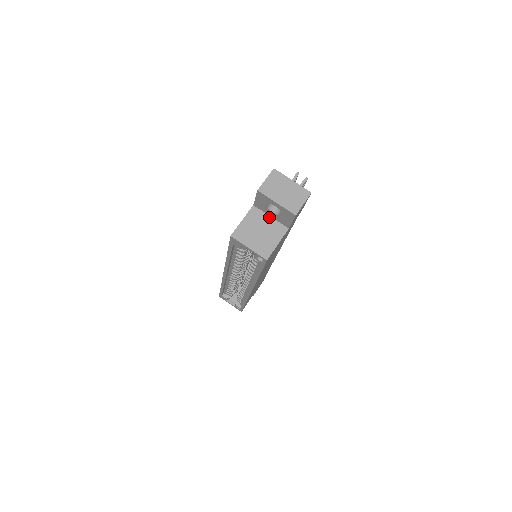
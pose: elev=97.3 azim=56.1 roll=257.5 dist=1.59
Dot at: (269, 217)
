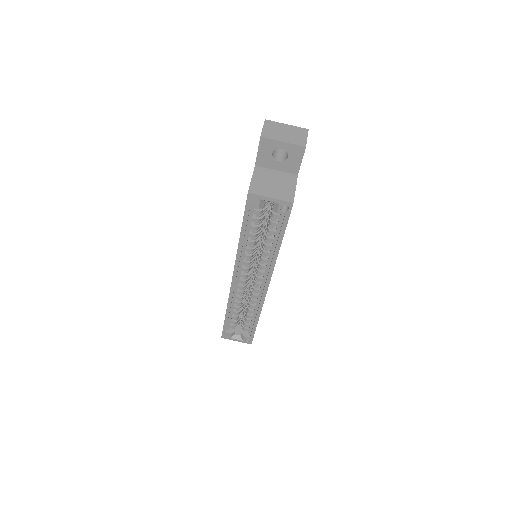
Dot at: (275, 171)
